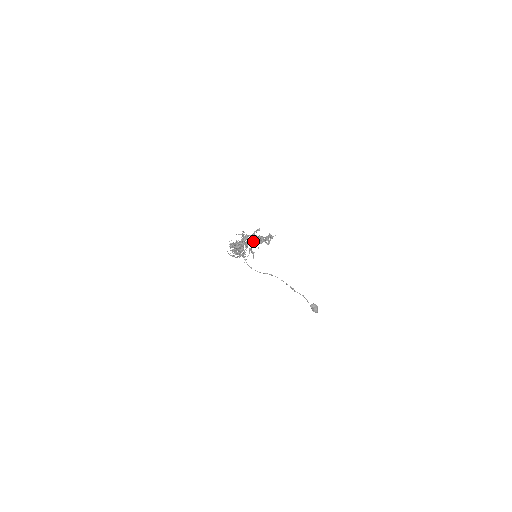
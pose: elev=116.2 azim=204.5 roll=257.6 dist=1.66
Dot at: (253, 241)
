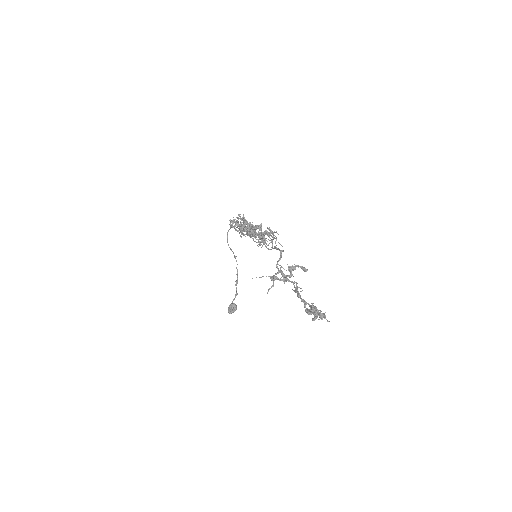
Dot at: (305, 306)
